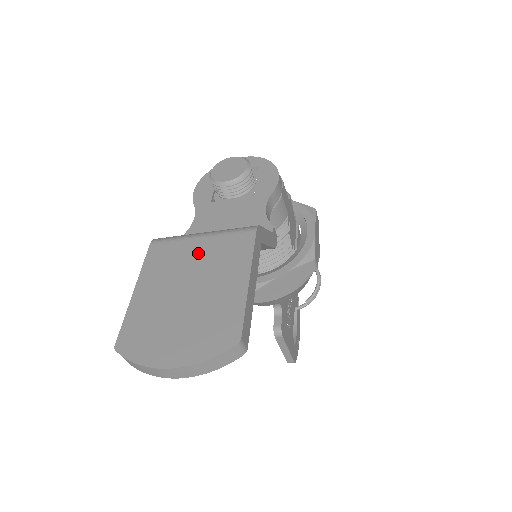
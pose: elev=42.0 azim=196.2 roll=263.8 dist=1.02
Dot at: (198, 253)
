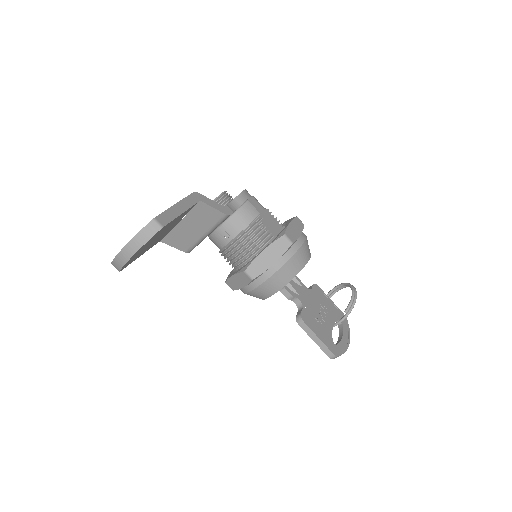
Dot at: occluded
